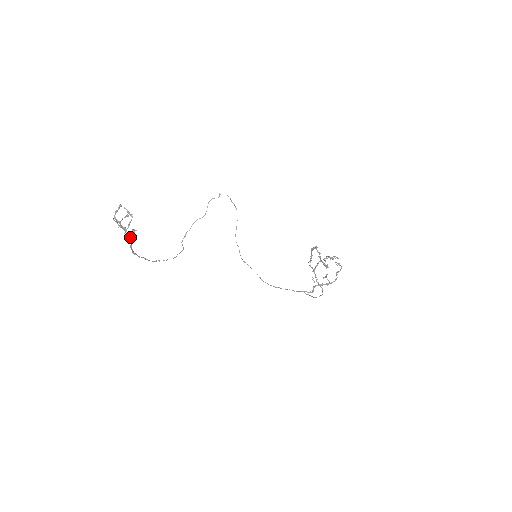
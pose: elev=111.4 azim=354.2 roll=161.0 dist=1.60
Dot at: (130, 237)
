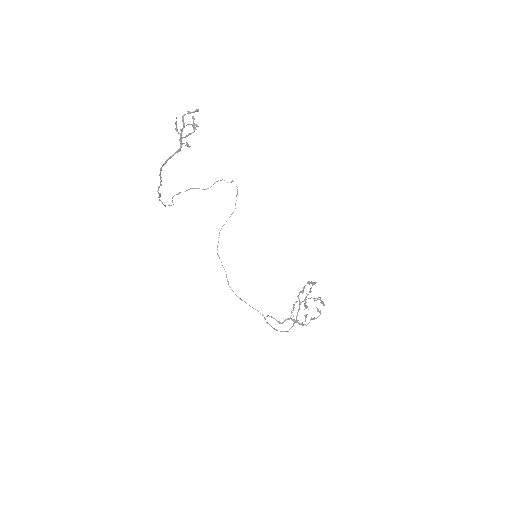
Dot at: (180, 147)
